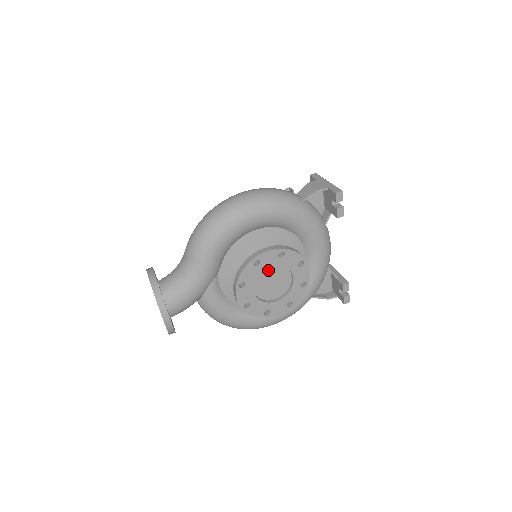
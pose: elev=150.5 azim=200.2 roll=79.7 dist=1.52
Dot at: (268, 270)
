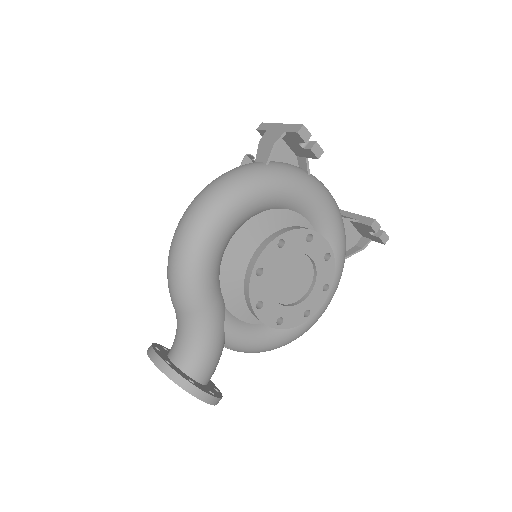
Dot at: (277, 269)
